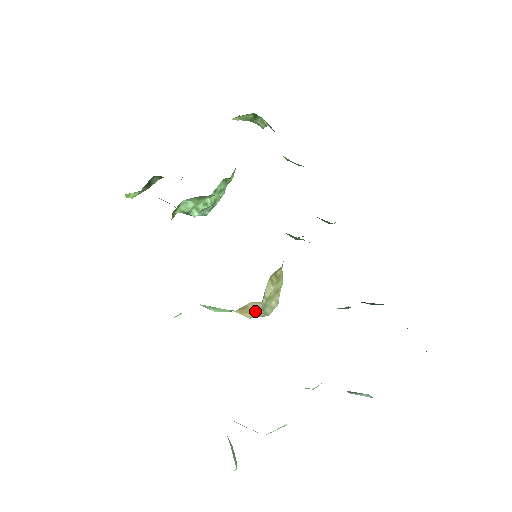
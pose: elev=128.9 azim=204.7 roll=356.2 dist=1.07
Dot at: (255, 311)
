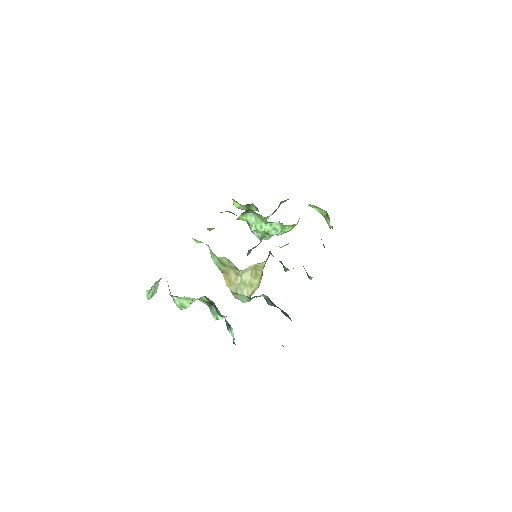
Dot at: (231, 281)
